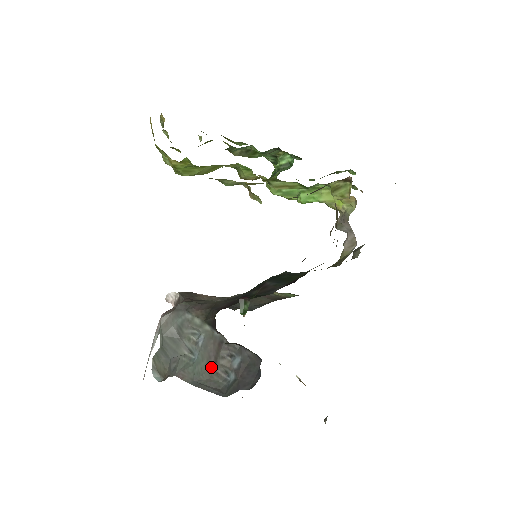
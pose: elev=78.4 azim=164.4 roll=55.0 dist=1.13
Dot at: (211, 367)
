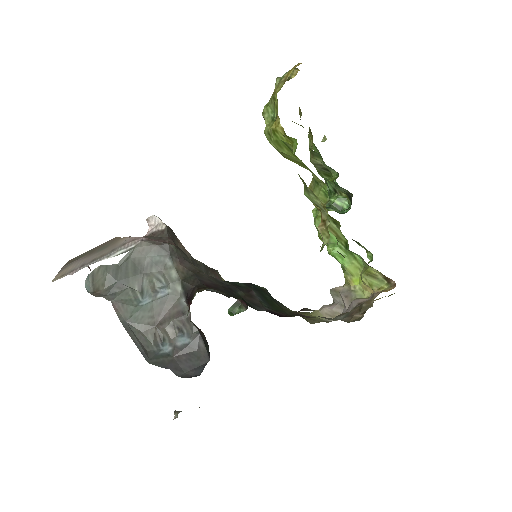
Dot at: (153, 324)
